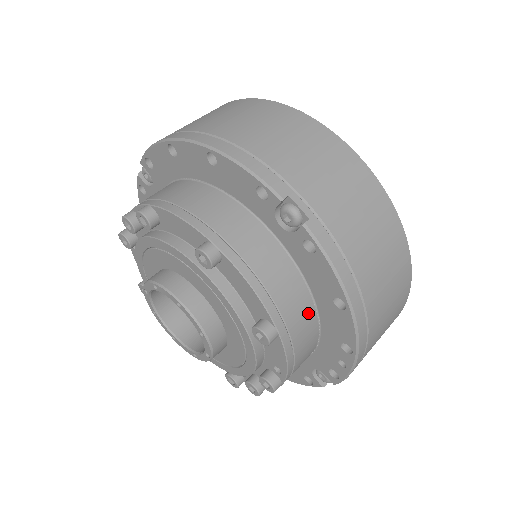
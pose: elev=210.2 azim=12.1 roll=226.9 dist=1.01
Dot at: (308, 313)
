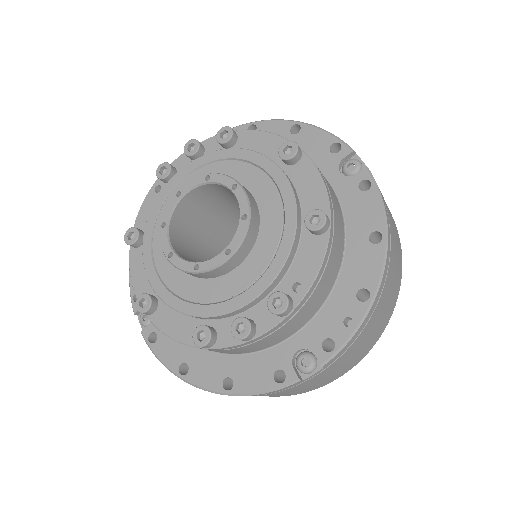
Dot at: (341, 246)
